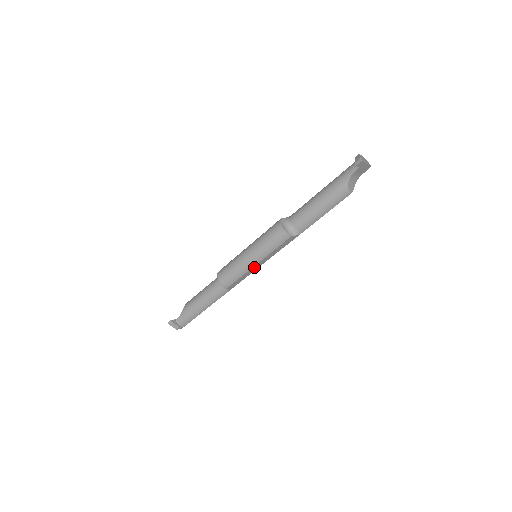
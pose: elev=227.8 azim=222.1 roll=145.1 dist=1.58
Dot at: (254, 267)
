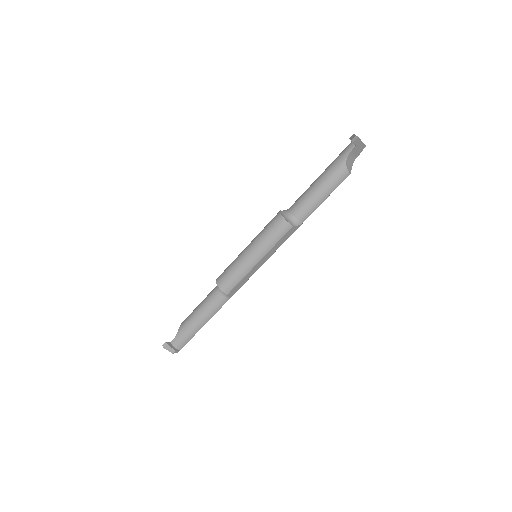
Dot at: (255, 266)
